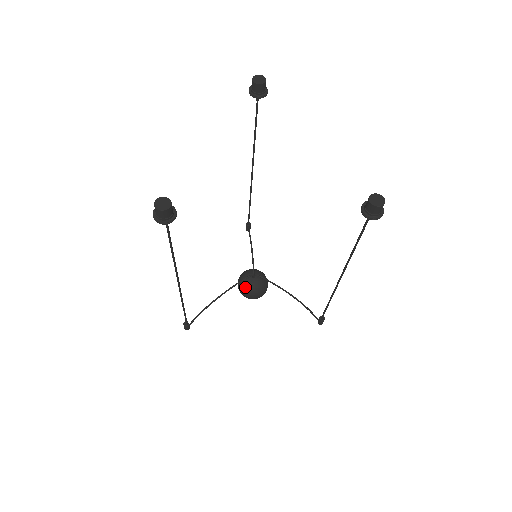
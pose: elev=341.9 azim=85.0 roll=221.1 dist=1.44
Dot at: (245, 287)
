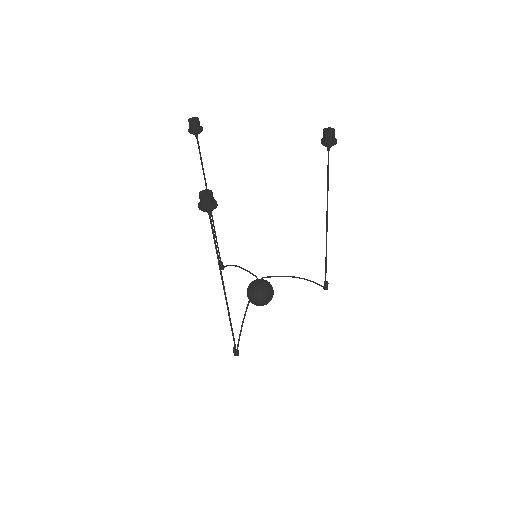
Dot at: (258, 294)
